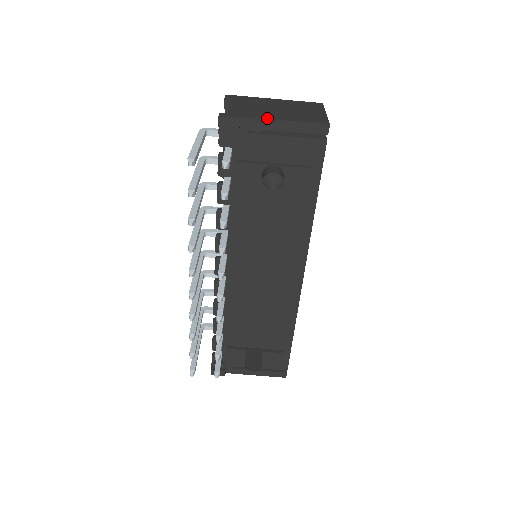
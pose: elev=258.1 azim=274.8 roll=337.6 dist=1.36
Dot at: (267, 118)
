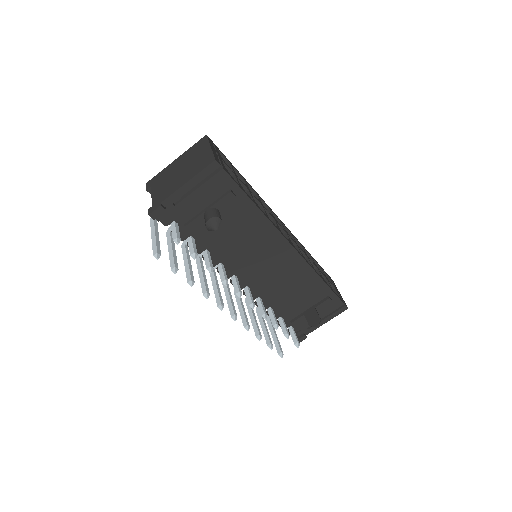
Dot at: (176, 190)
